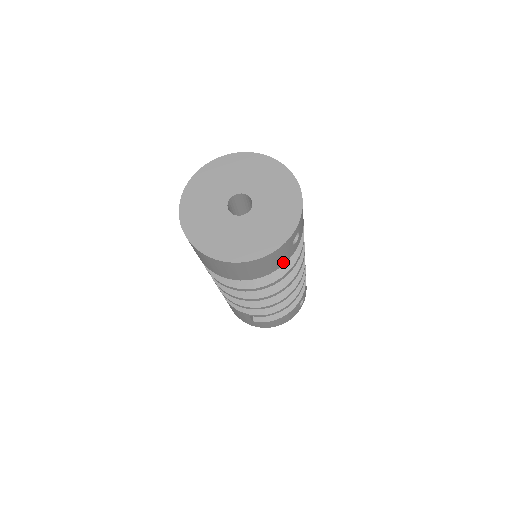
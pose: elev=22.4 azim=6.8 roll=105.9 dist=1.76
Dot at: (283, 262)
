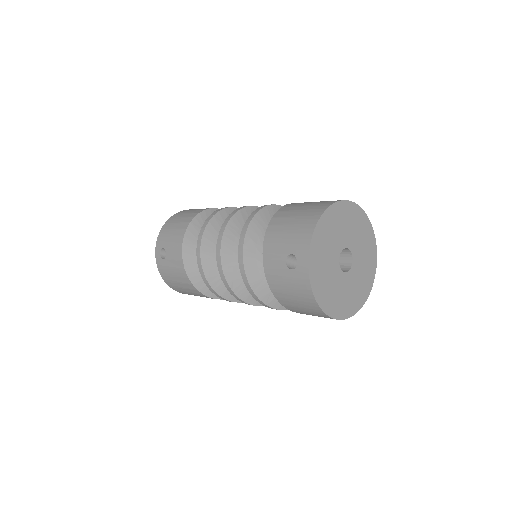
Dot at: occluded
